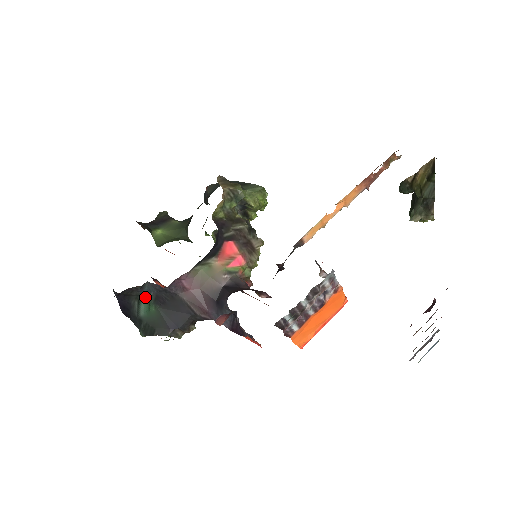
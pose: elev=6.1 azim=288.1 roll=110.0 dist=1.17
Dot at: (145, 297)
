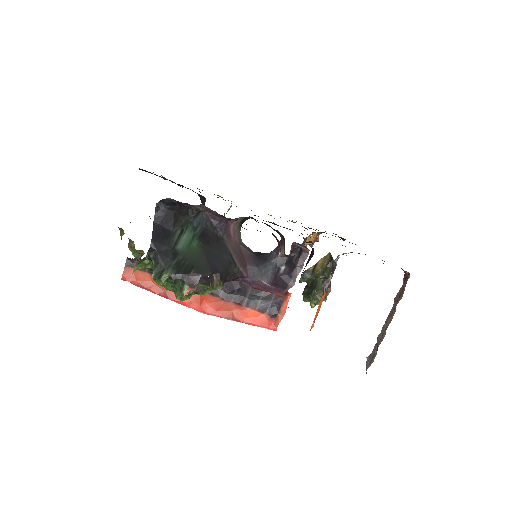
Dot at: (192, 228)
